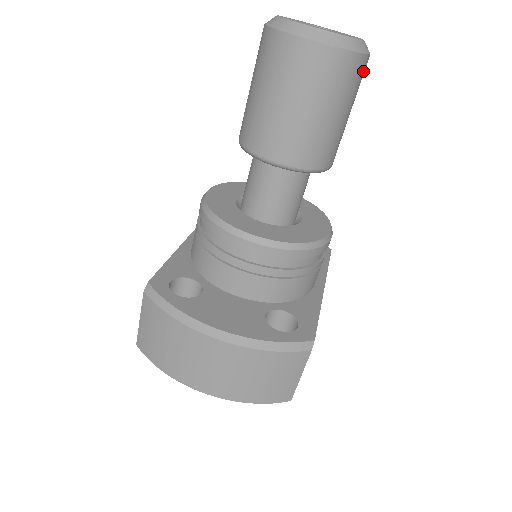
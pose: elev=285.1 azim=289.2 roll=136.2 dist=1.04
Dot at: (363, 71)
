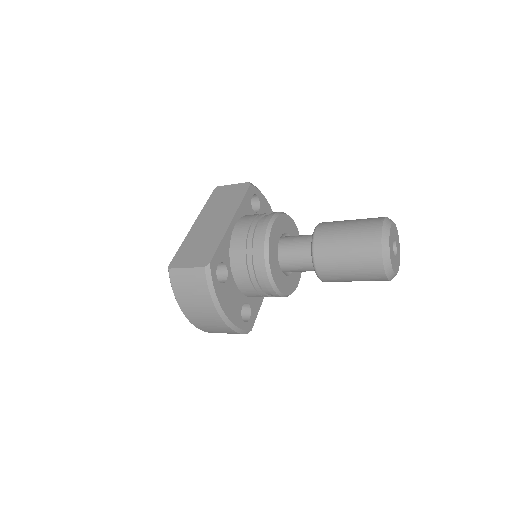
Dot at: occluded
